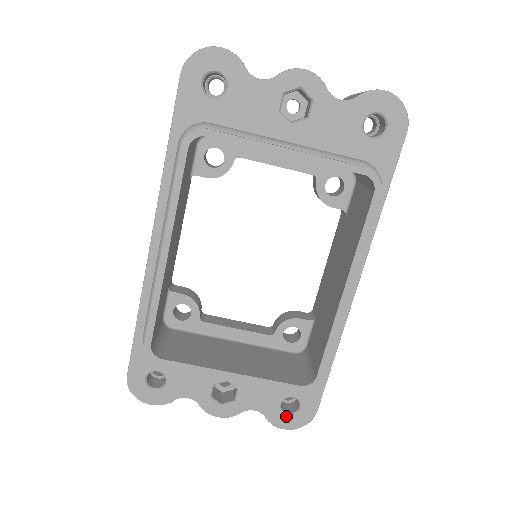
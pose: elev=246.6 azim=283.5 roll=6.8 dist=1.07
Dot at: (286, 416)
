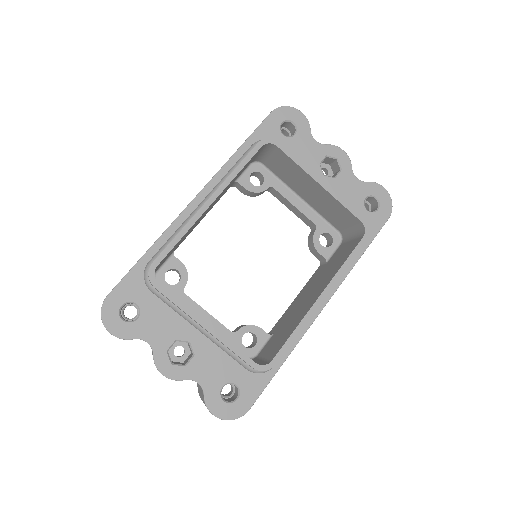
Dot at: (222, 402)
